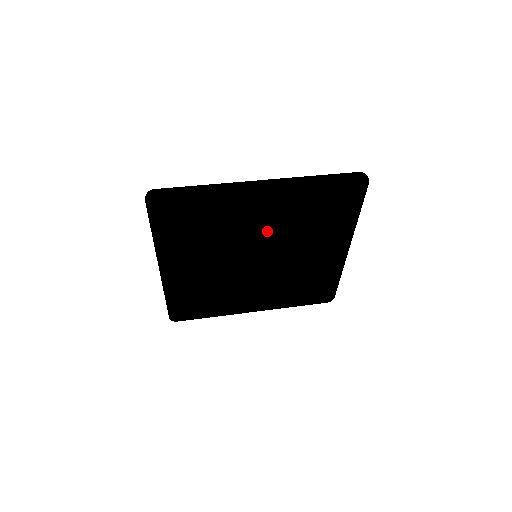
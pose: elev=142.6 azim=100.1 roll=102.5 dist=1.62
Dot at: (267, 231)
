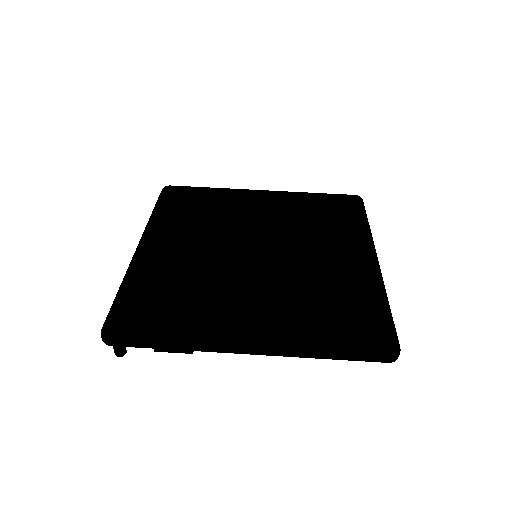
Dot at: occluded
